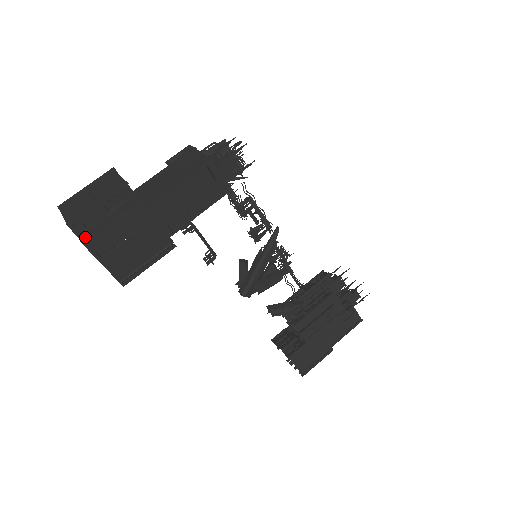
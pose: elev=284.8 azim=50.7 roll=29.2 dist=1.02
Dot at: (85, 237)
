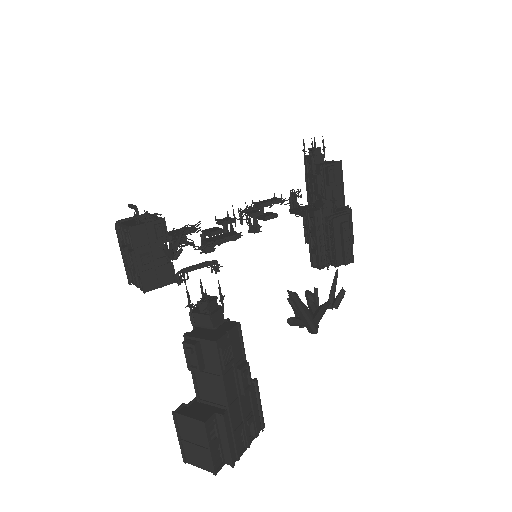
Dot at: (230, 463)
